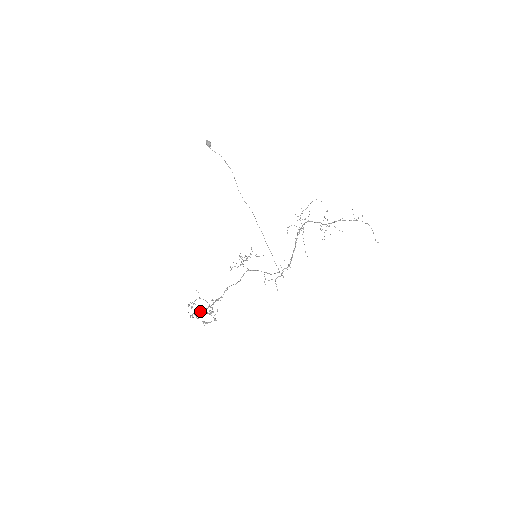
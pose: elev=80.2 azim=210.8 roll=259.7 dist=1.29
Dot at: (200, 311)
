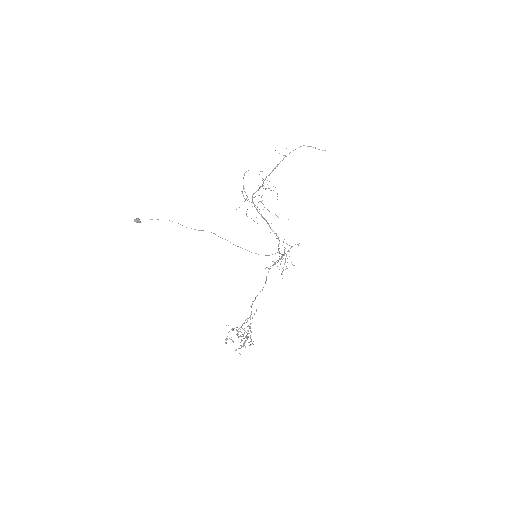
Dot at: occluded
